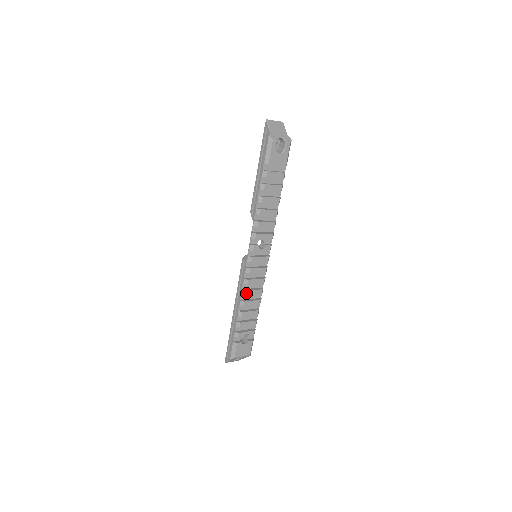
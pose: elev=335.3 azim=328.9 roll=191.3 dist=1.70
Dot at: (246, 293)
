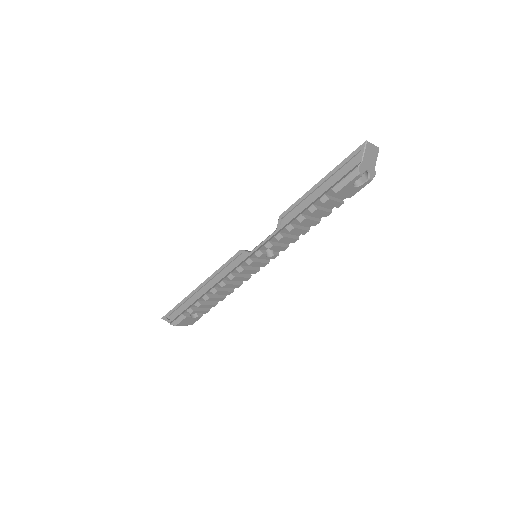
Dot at: (225, 285)
